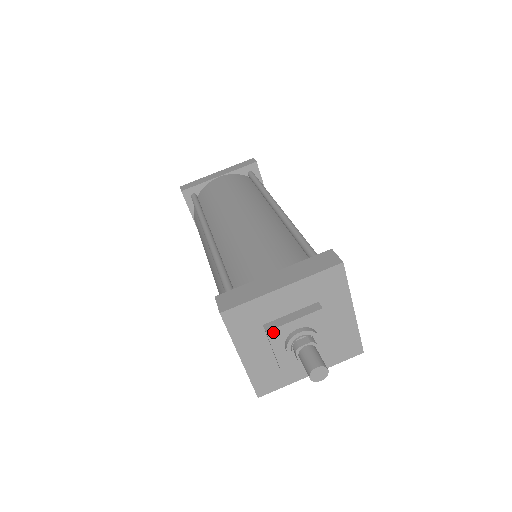
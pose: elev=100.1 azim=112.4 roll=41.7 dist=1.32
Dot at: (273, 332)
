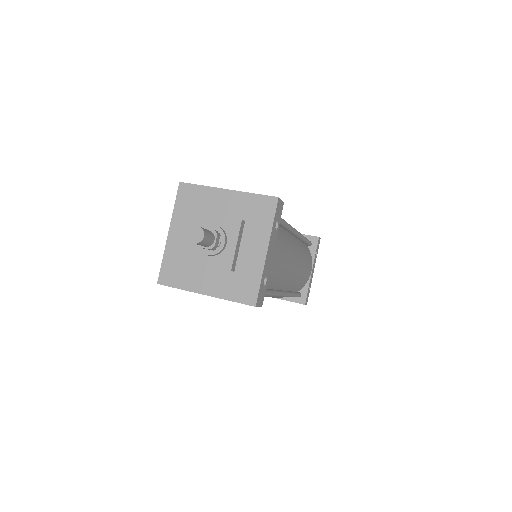
Dot at: (199, 215)
